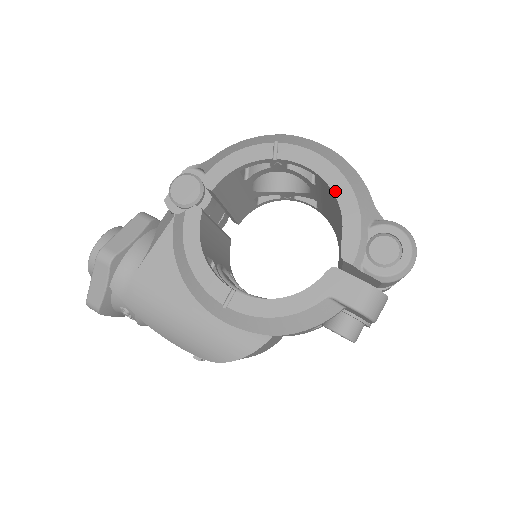
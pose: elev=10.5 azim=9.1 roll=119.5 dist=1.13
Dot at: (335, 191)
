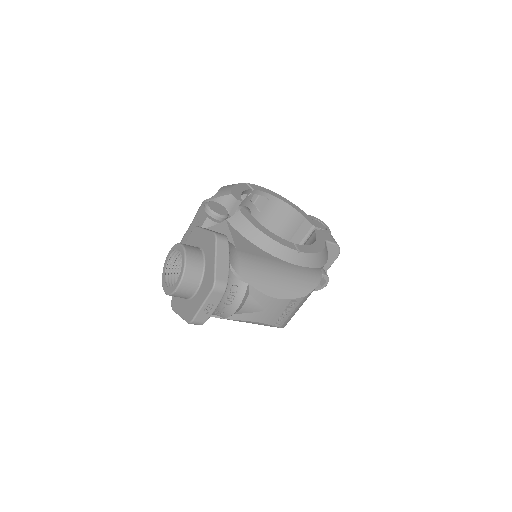
Dot at: (286, 202)
